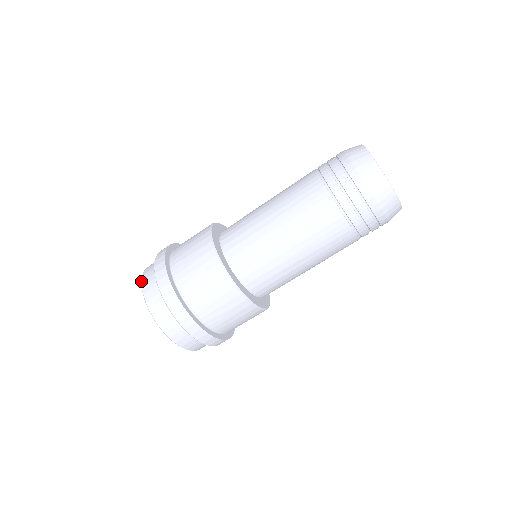
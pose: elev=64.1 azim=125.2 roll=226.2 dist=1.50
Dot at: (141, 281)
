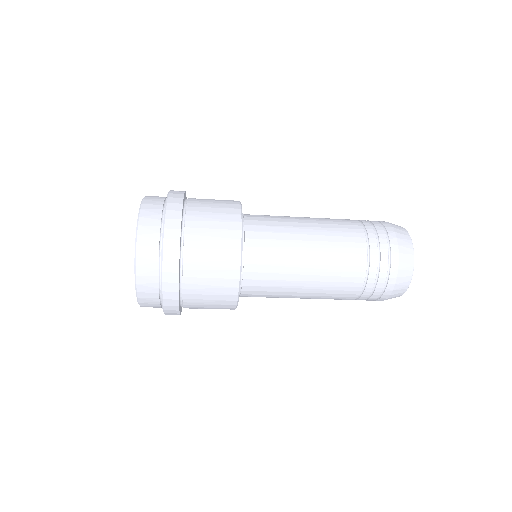
Dot at: (136, 292)
